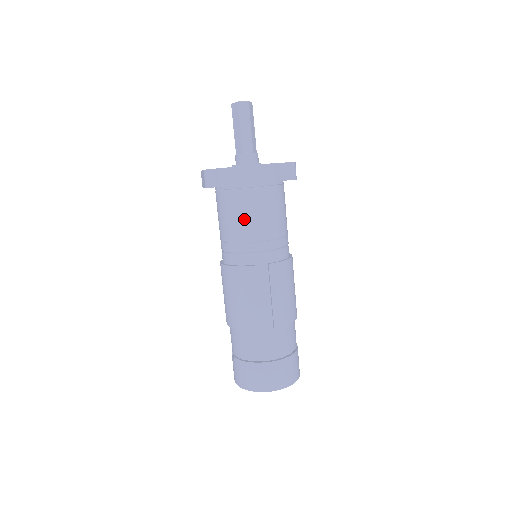
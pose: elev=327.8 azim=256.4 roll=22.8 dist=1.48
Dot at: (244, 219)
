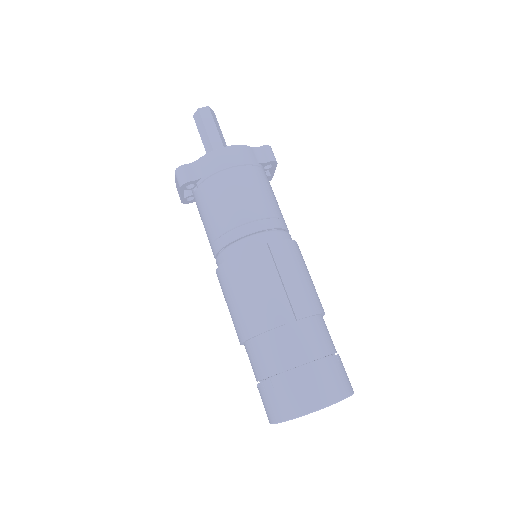
Dot at: (227, 202)
